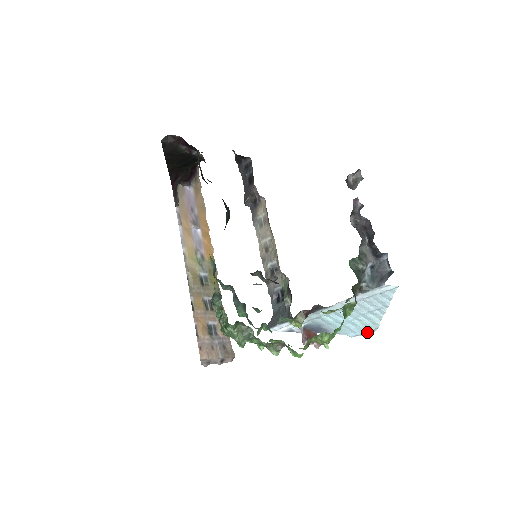
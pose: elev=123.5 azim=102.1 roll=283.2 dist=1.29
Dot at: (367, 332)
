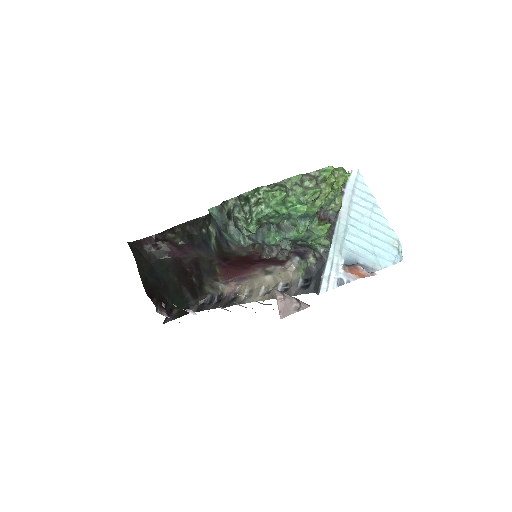
Dot at: (397, 251)
